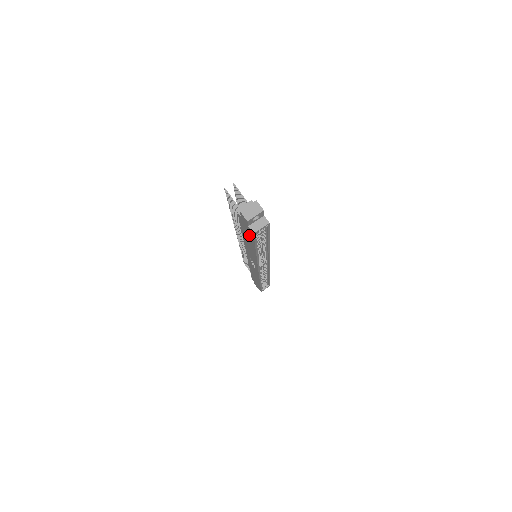
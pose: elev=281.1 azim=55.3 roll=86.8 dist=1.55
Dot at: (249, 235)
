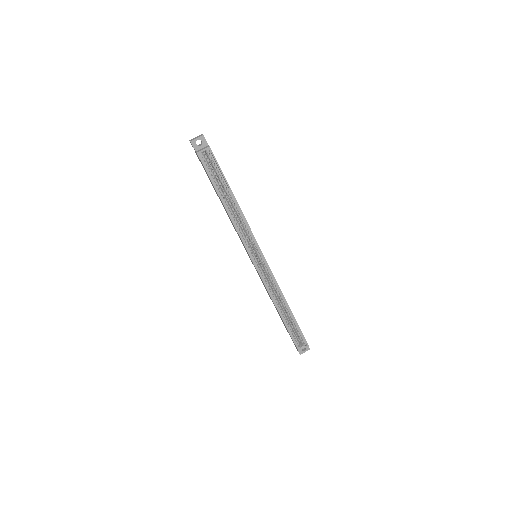
Dot at: (207, 174)
